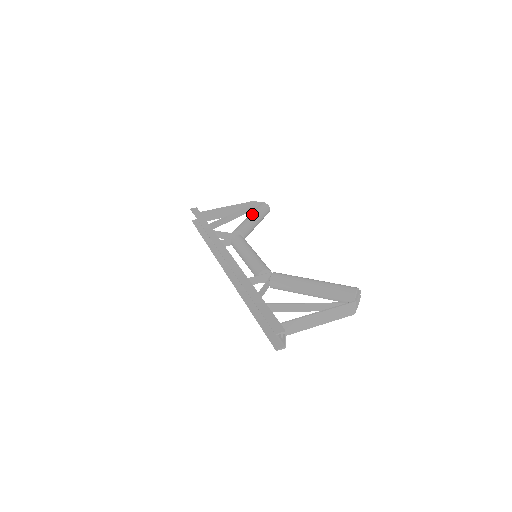
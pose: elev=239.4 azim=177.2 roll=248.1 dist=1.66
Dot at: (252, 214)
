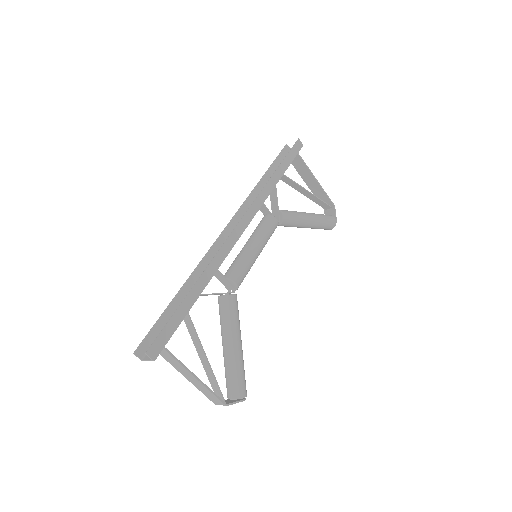
Dot at: (314, 218)
